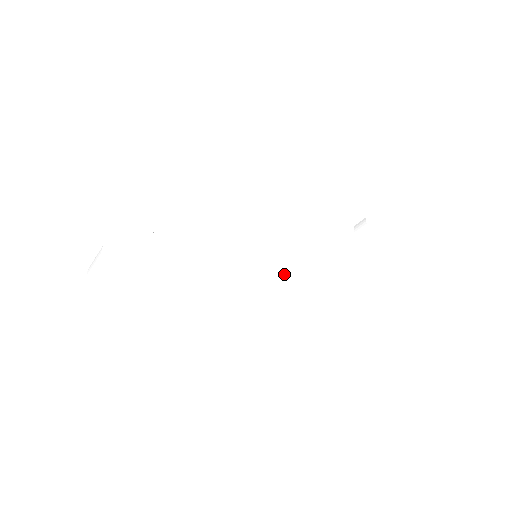
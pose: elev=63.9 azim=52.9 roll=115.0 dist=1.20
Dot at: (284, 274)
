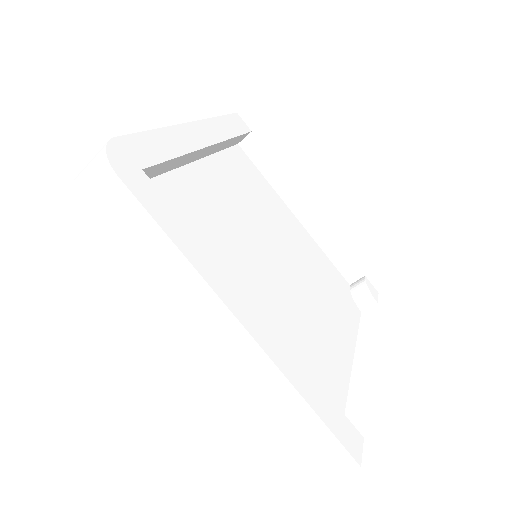
Dot at: (282, 284)
